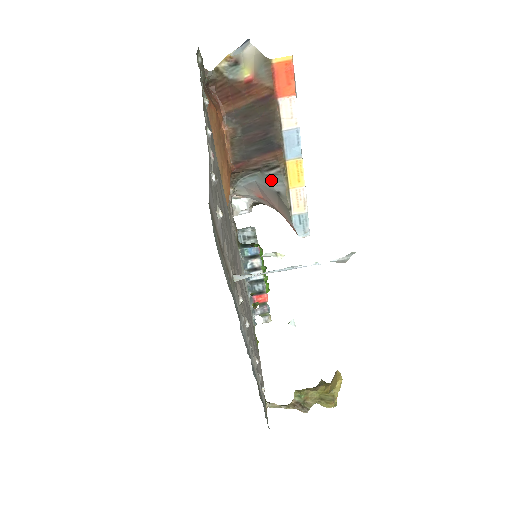
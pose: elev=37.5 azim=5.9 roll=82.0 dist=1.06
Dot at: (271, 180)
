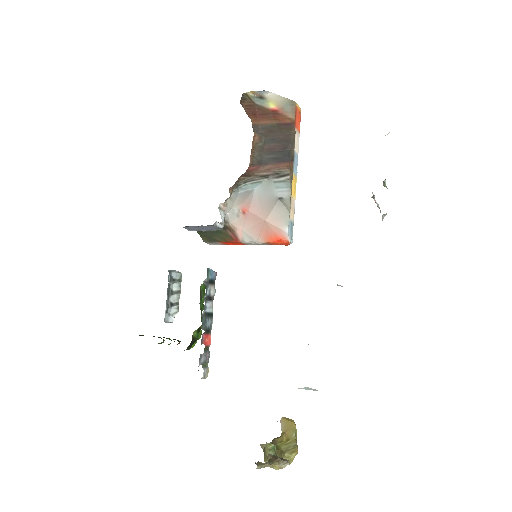
Dot at: (277, 186)
